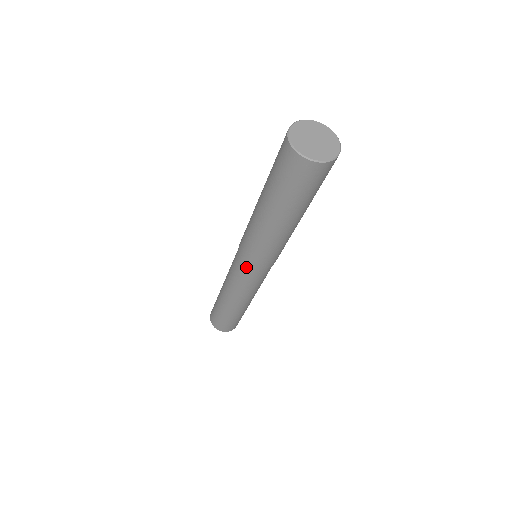
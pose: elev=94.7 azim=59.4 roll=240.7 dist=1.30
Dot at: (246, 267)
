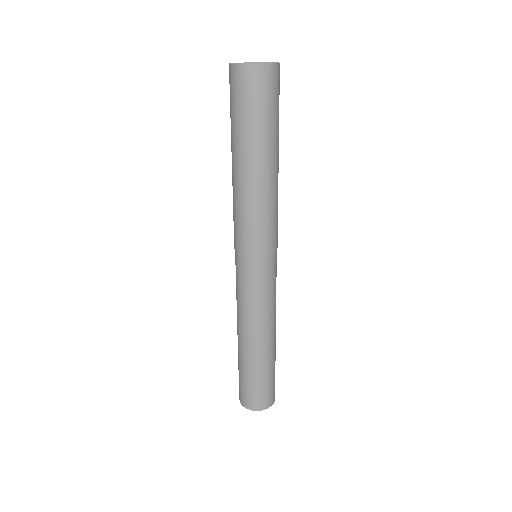
Dot at: (256, 261)
